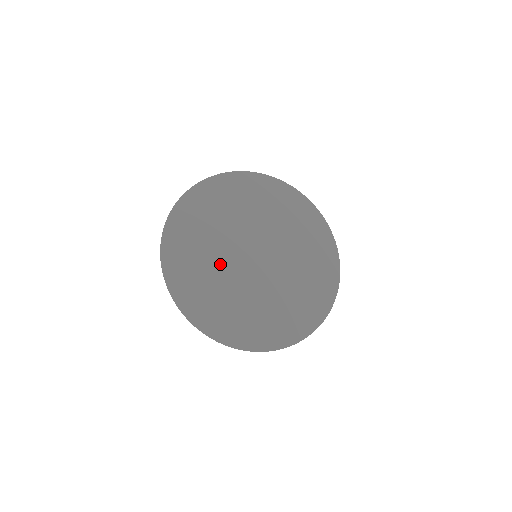
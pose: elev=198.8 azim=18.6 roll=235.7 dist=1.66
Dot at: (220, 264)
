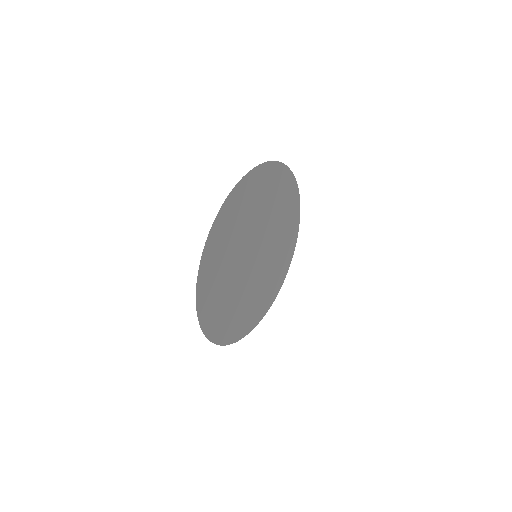
Dot at: (234, 271)
